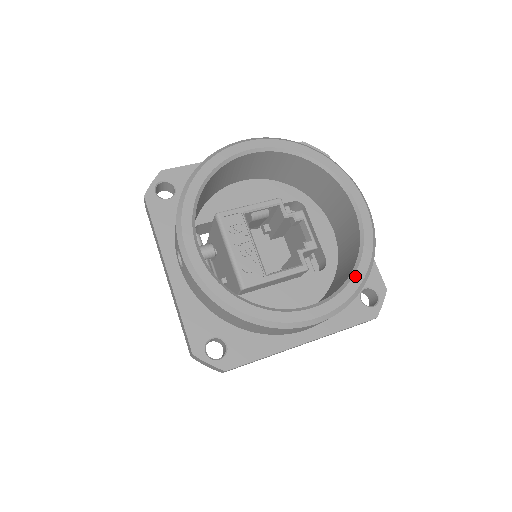
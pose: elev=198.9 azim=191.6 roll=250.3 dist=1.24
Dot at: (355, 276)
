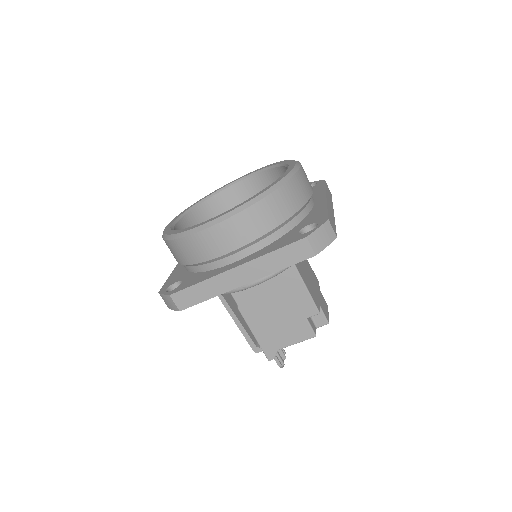
Dot at: (258, 193)
